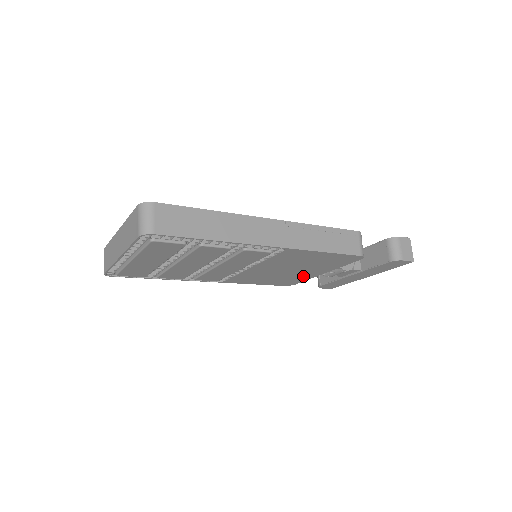
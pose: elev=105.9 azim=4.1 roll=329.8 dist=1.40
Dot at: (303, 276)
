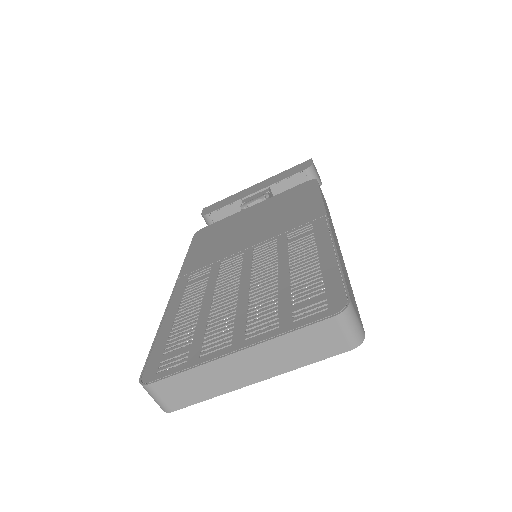
Dot at: occluded
